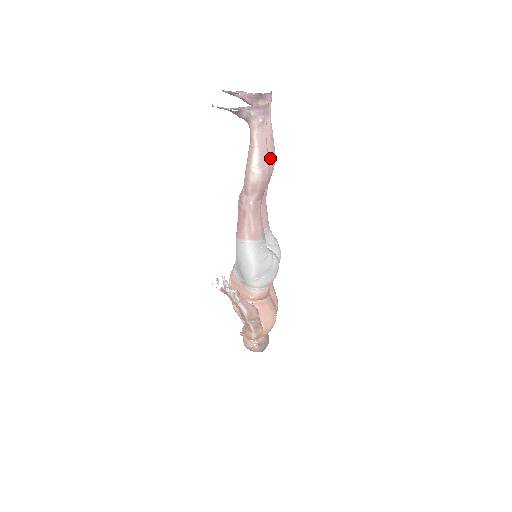
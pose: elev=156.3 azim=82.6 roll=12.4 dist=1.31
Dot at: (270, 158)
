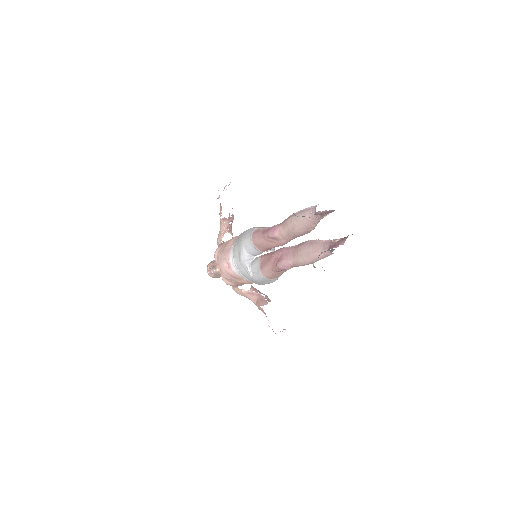
Dot at: occluded
